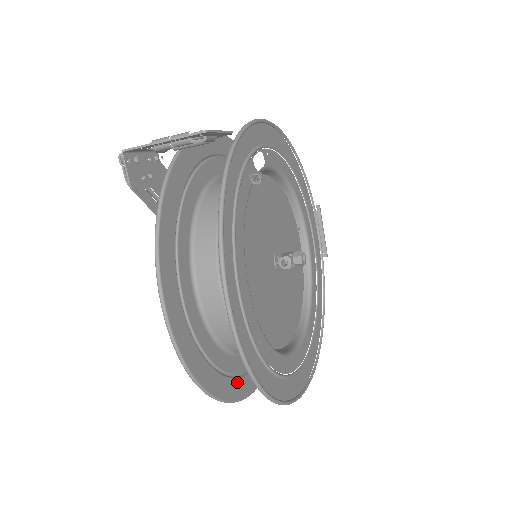
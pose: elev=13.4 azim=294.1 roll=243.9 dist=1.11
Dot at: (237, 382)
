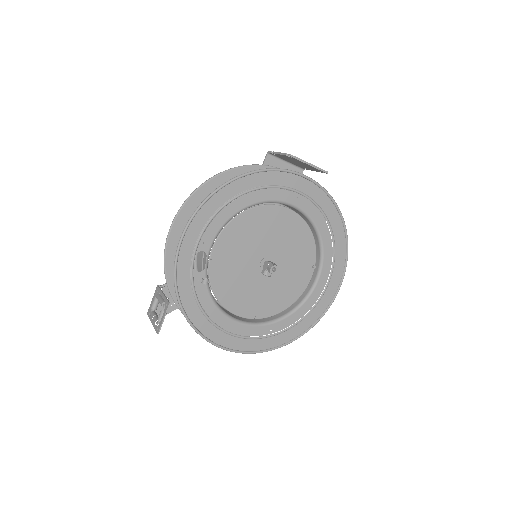
Dot at: occluded
